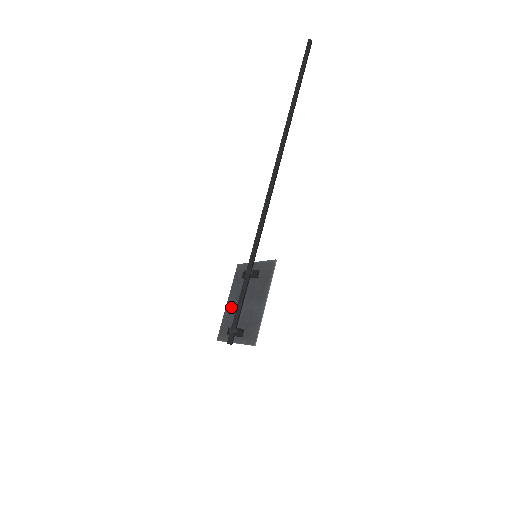
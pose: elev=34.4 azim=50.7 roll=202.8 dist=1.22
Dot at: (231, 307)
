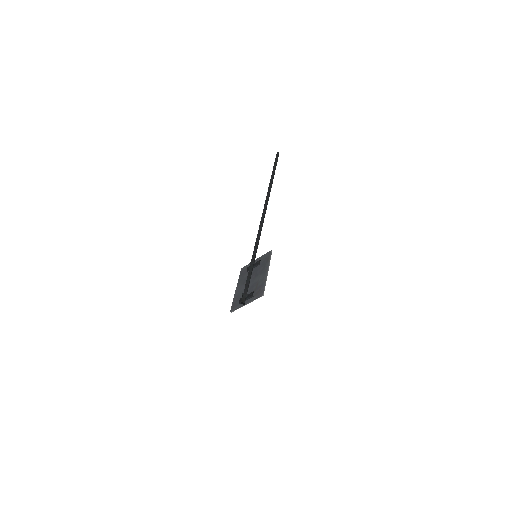
Dot at: (240, 290)
